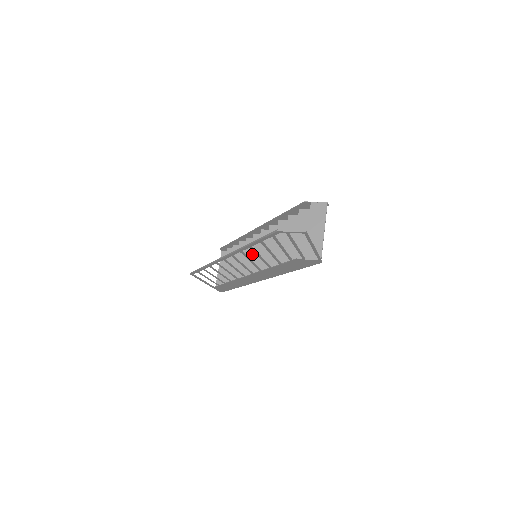
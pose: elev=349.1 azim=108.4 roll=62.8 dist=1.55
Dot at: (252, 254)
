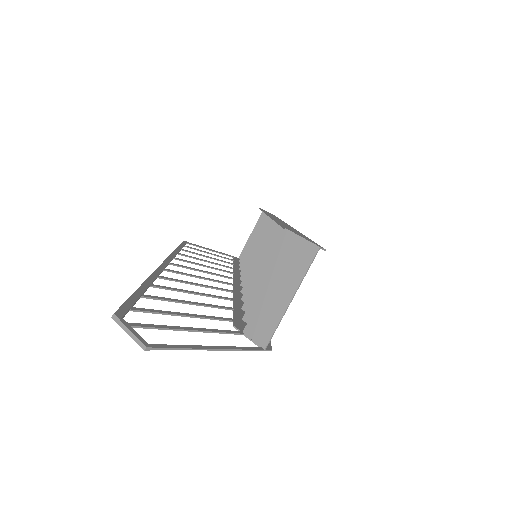
Dot at: occluded
